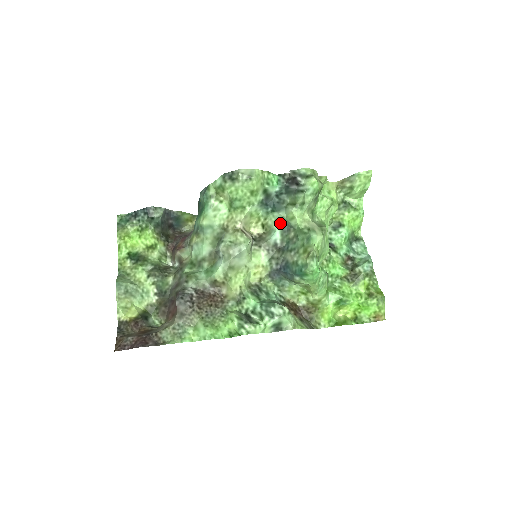
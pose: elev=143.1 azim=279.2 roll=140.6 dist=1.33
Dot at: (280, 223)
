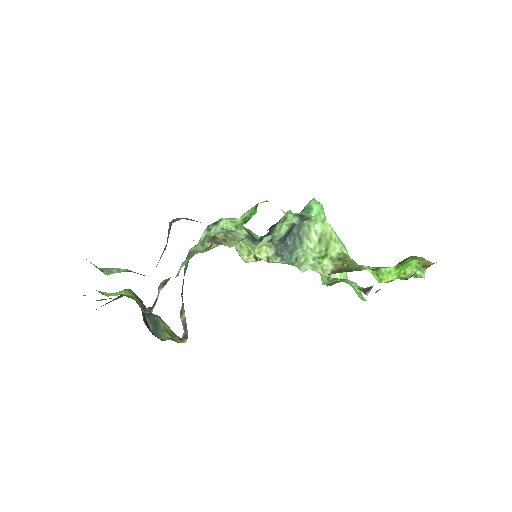
Dot at: occluded
